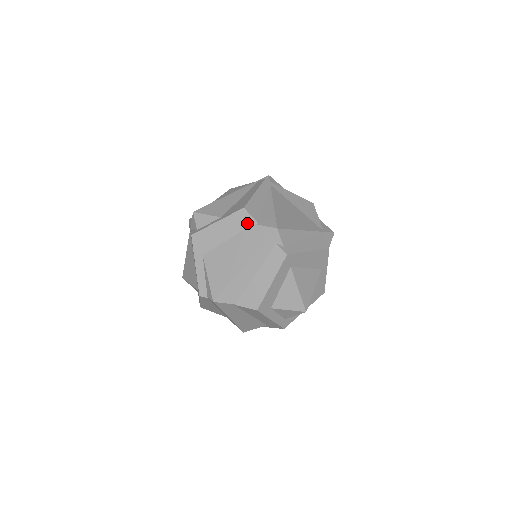
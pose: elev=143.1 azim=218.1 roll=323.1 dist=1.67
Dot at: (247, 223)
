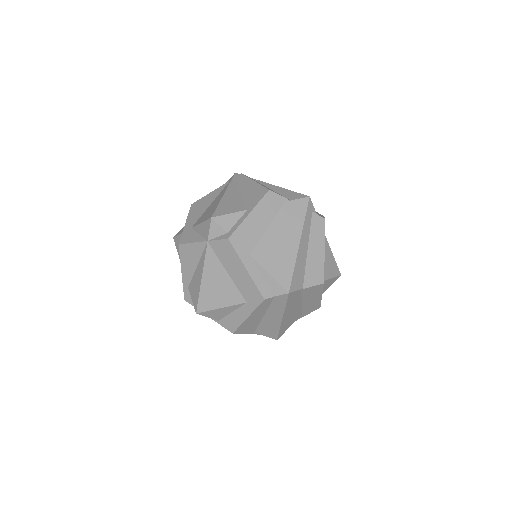
Dot at: (279, 203)
